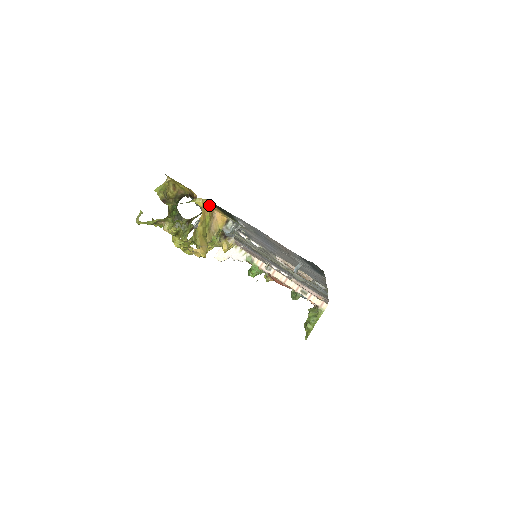
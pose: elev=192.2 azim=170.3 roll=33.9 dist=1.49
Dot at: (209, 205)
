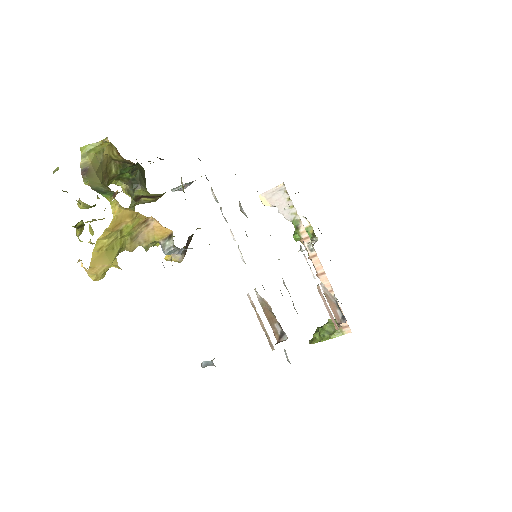
Dot at: (136, 212)
